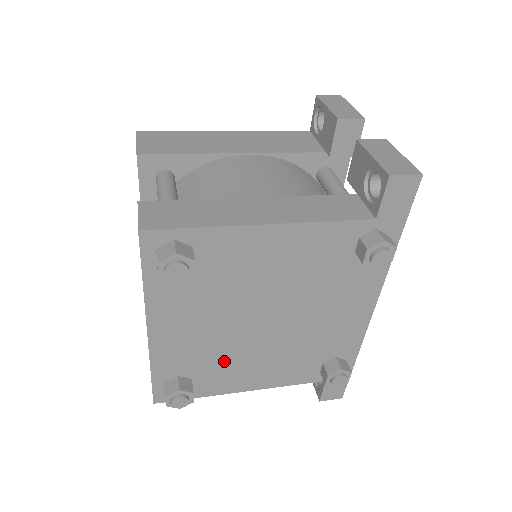
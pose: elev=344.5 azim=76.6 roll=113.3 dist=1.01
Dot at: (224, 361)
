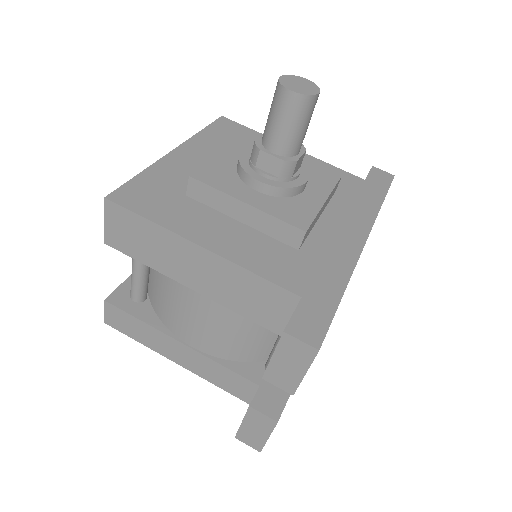
Dot at: occluded
